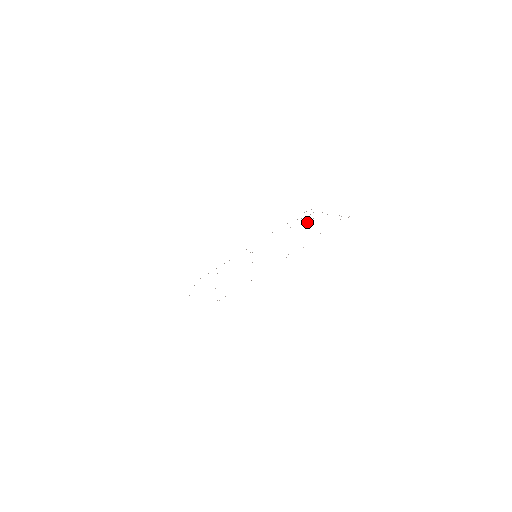
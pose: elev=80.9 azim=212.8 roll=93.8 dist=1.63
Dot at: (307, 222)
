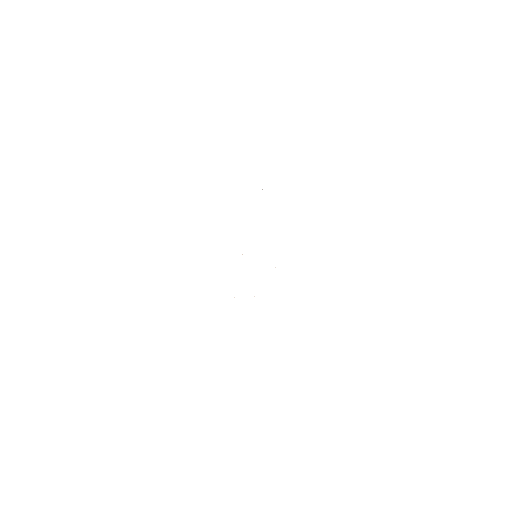
Dot at: occluded
